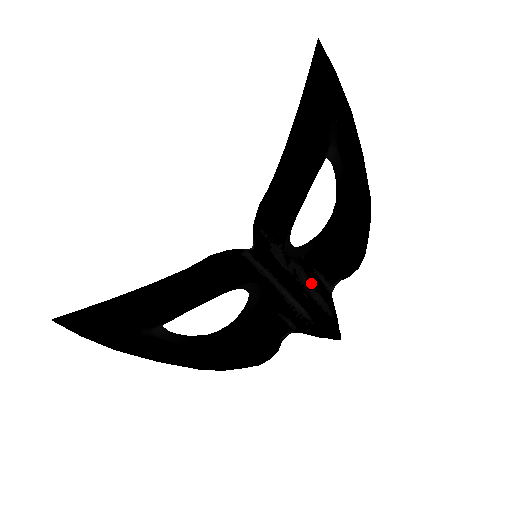
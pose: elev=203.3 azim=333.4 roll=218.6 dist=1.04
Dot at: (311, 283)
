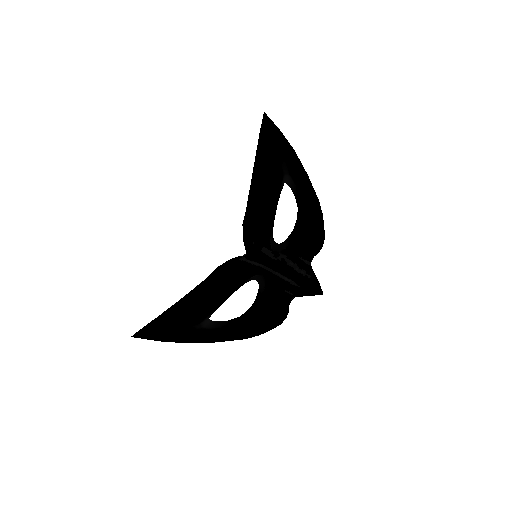
Dot at: (295, 264)
